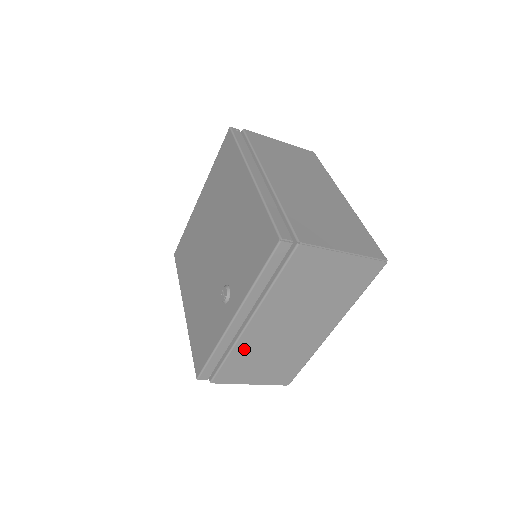
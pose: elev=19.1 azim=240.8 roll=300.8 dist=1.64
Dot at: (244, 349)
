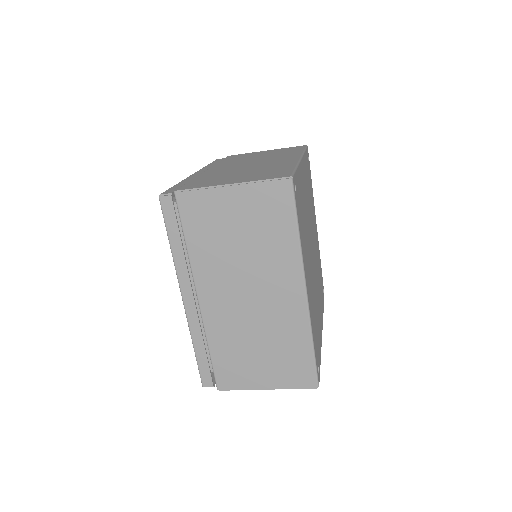
Dot at: (219, 337)
